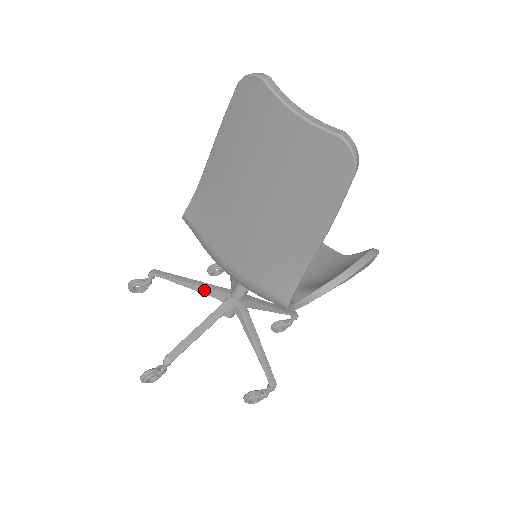
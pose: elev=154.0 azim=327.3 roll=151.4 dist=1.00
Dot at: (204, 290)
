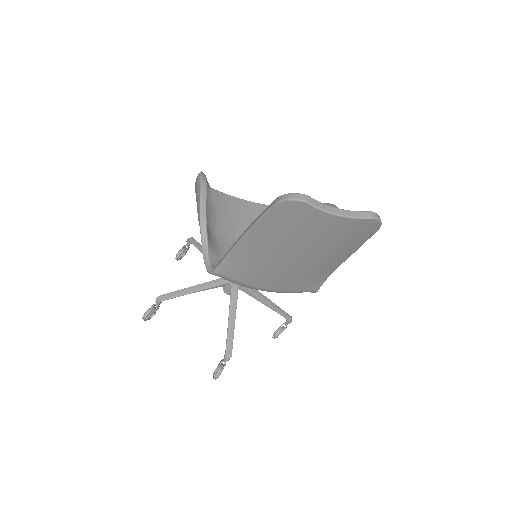
Dot at: (207, 288)
